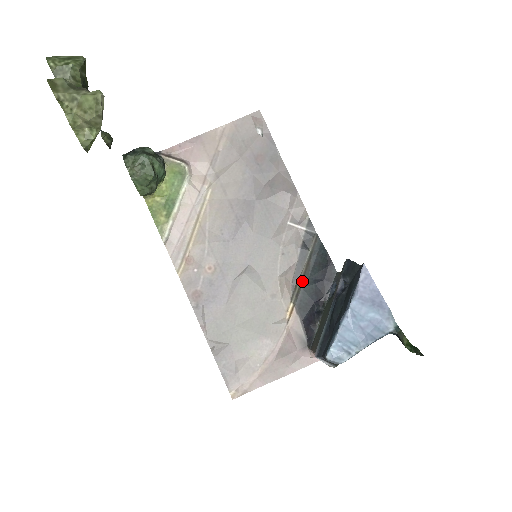
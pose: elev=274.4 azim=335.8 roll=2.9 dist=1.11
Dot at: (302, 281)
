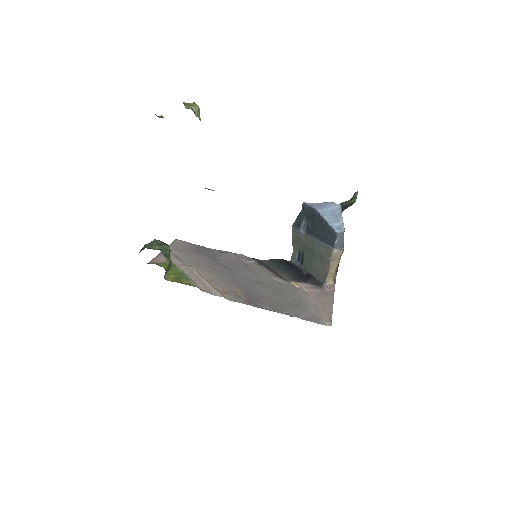
Dot at: (282, 274)
